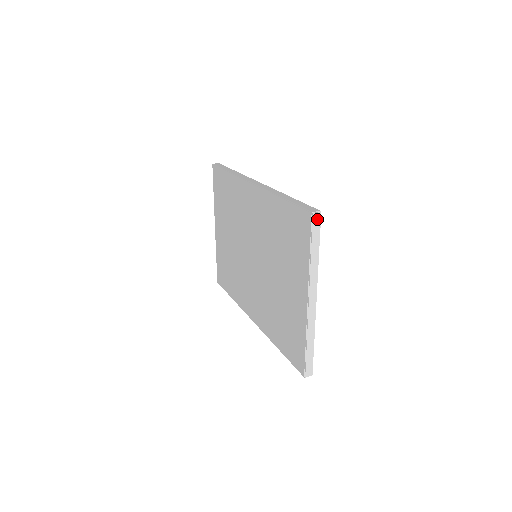
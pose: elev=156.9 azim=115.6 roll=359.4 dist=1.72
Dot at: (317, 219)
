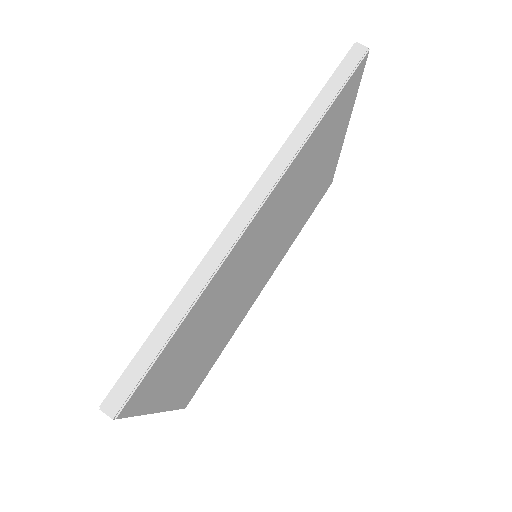
Dot at: occluded
